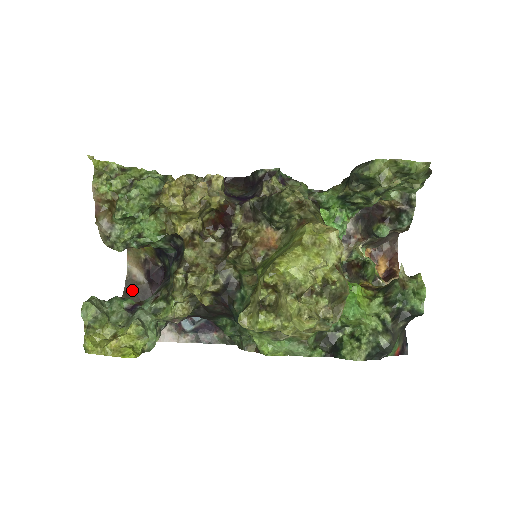
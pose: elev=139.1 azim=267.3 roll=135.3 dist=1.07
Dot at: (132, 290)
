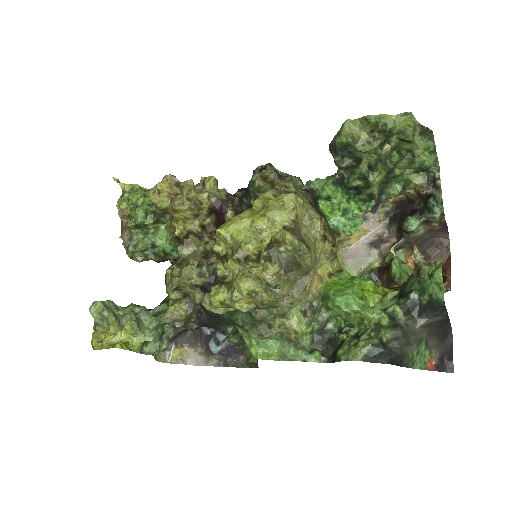
Dot at: occluded
